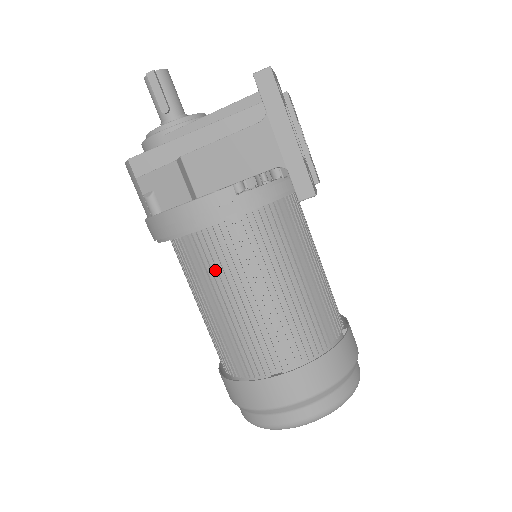
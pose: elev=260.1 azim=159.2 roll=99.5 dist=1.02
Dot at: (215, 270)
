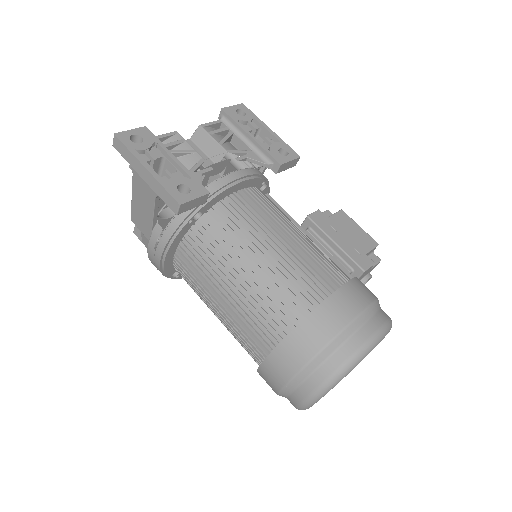
Dot at: (194, 287)
